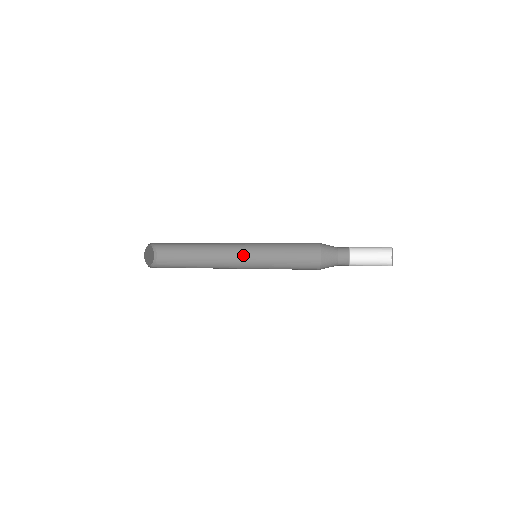
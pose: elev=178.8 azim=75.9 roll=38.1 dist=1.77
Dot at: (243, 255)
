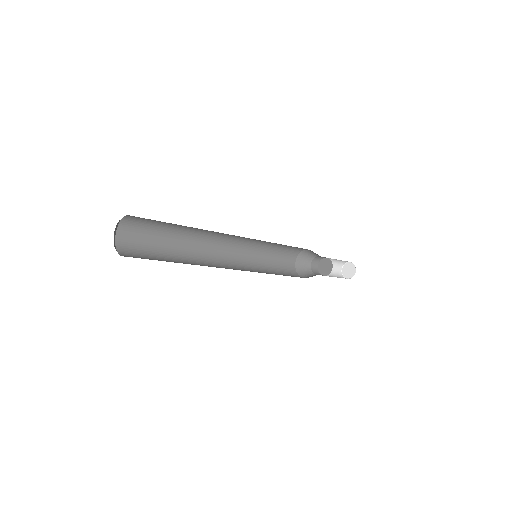
Dot at: (232, 245)
